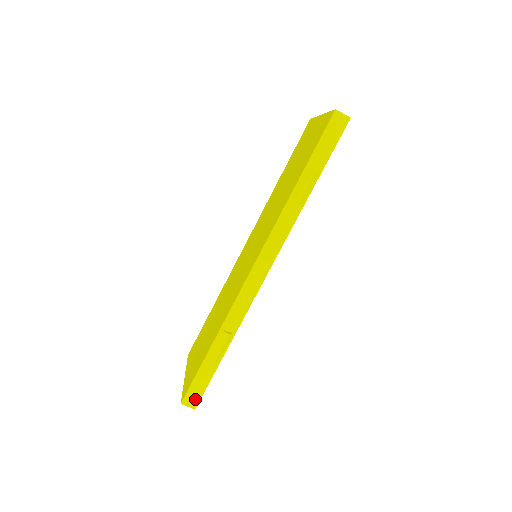
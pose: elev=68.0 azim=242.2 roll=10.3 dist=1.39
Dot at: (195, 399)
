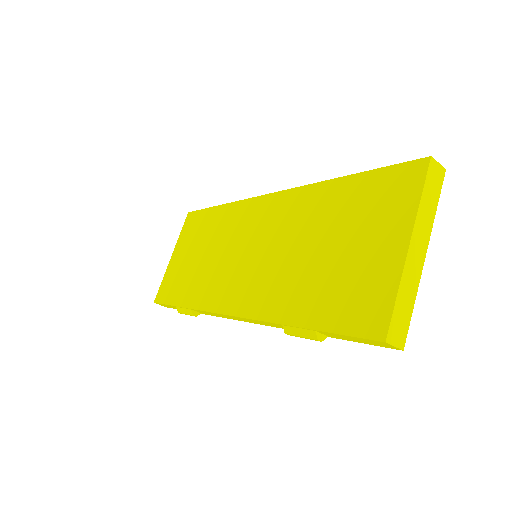
Dot at: (166, 306)
